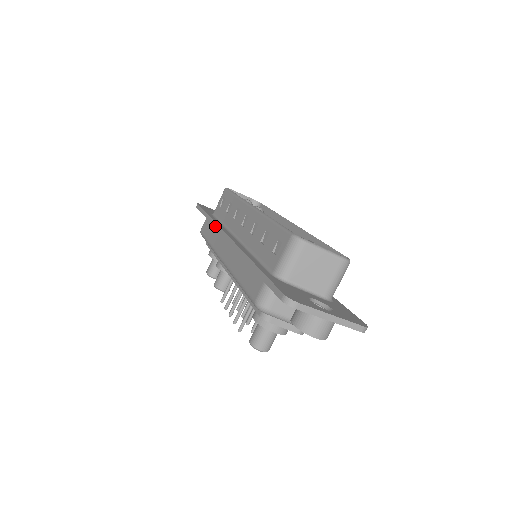
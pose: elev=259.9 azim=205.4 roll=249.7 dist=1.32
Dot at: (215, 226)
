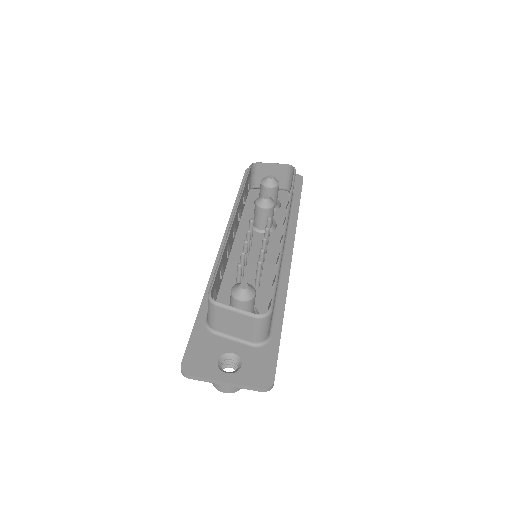
Dot at: (229, 220)
